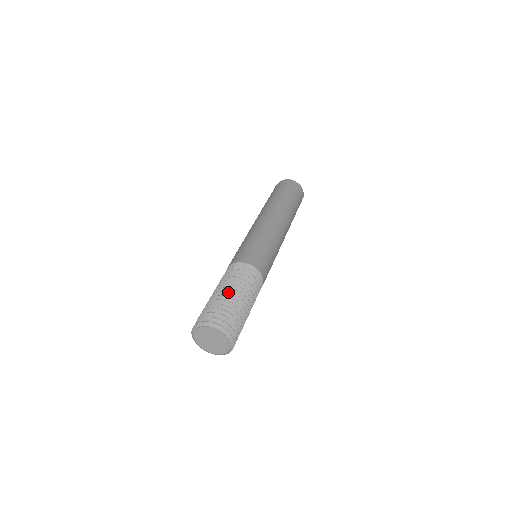
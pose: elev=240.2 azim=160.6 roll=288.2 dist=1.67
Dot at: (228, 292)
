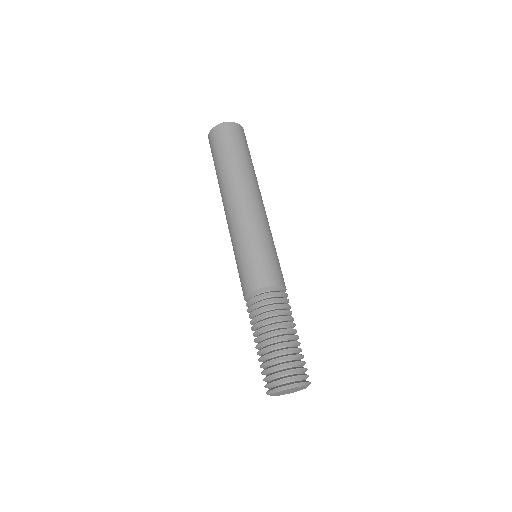
Dot at: (286, 336)
